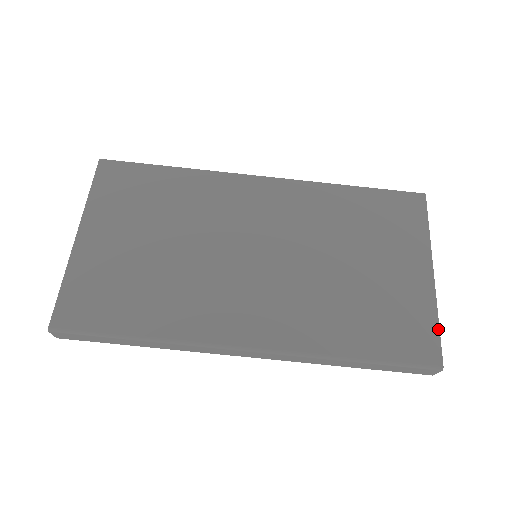
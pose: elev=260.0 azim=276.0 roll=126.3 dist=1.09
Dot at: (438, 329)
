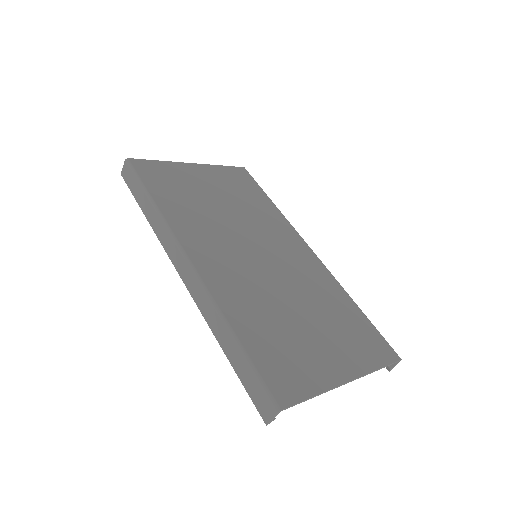
Dot at: (309, 396)
